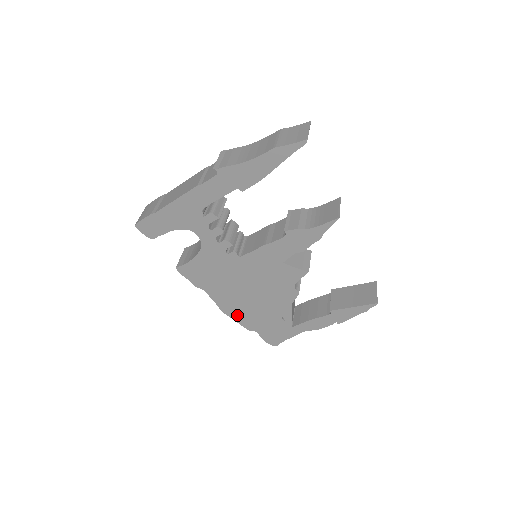
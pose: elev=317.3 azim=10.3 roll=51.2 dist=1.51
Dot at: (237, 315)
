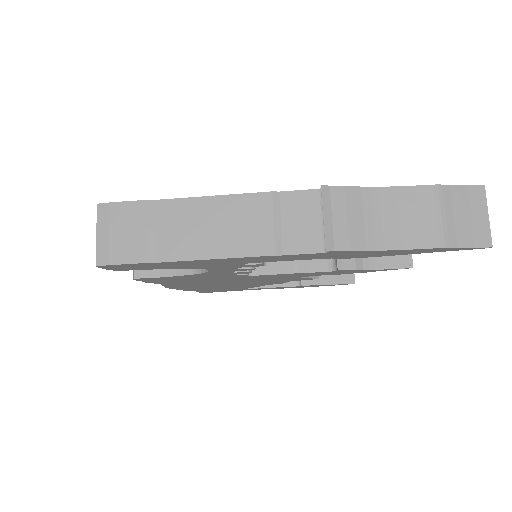
Dot at: (184, 288)
